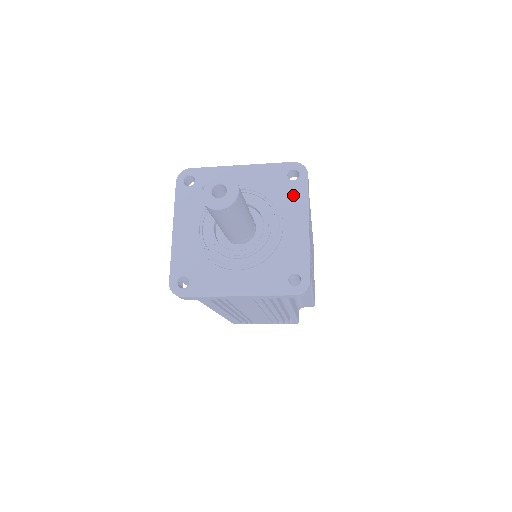
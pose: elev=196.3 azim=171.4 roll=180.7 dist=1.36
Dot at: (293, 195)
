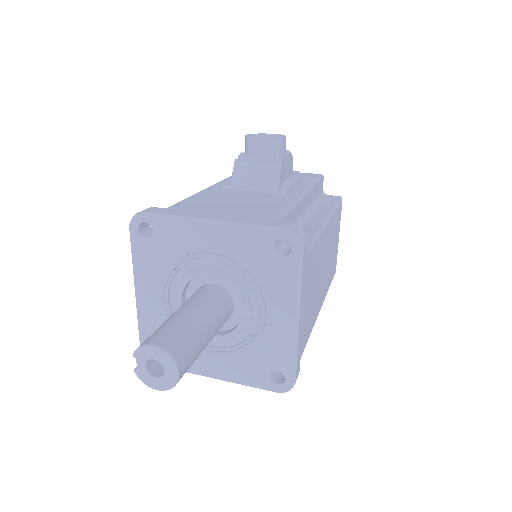
Dot at: (281, 278)
